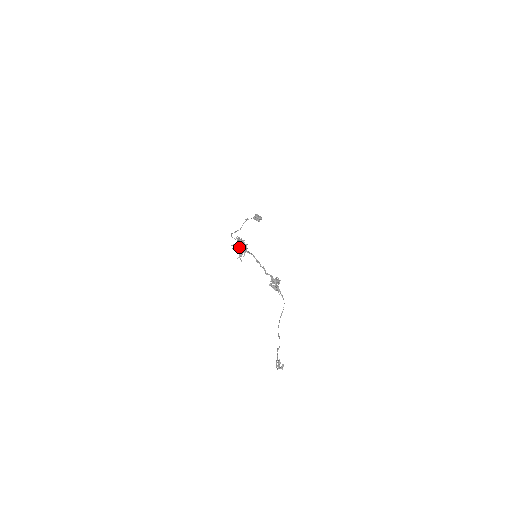
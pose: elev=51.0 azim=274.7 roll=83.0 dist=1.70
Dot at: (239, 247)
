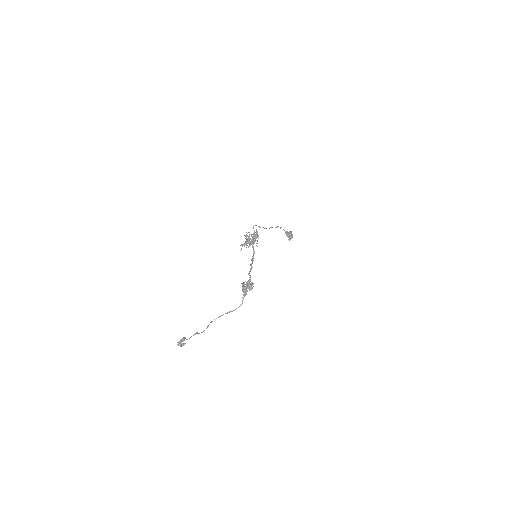
Dot at: (250, 238)
